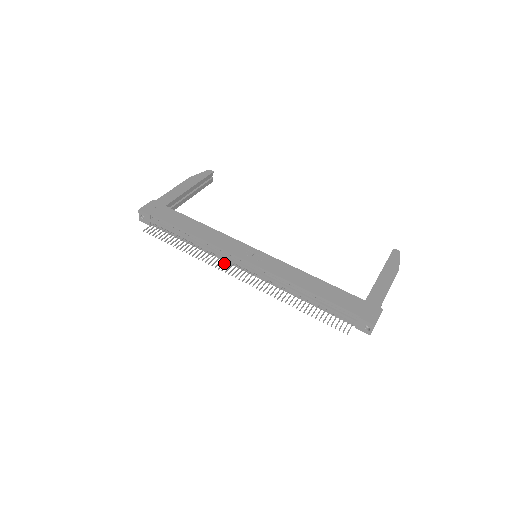
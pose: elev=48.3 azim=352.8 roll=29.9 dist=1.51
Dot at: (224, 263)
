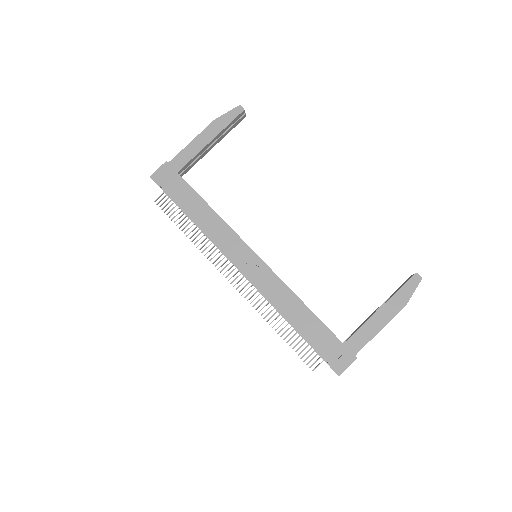
Dot at: (222, 259)
